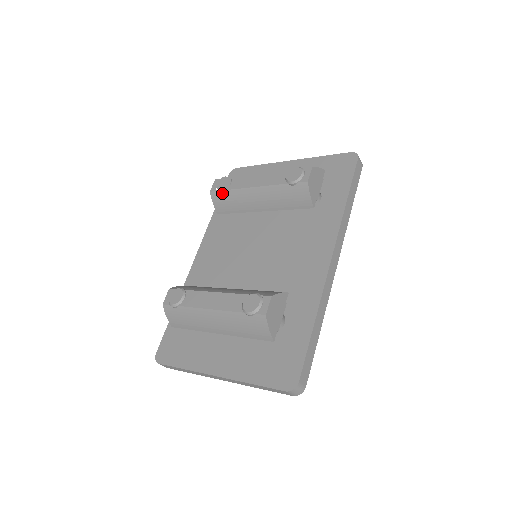
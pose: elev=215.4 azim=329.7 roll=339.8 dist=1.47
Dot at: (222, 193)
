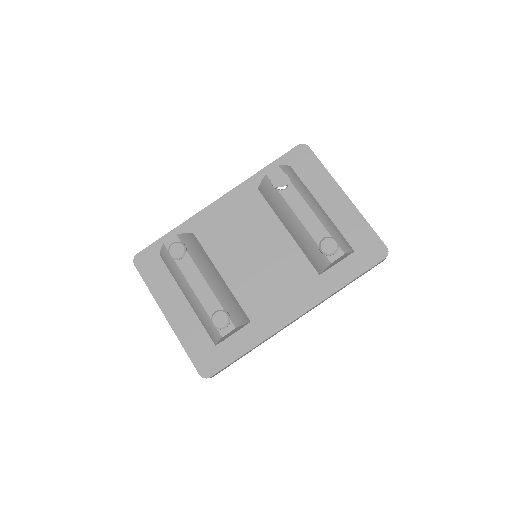
Dot at: (273, 187)
